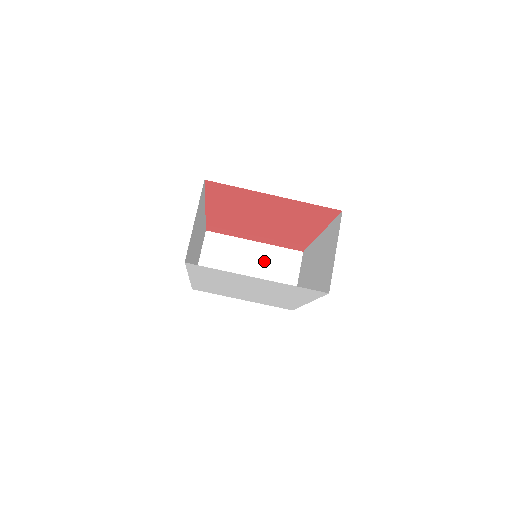
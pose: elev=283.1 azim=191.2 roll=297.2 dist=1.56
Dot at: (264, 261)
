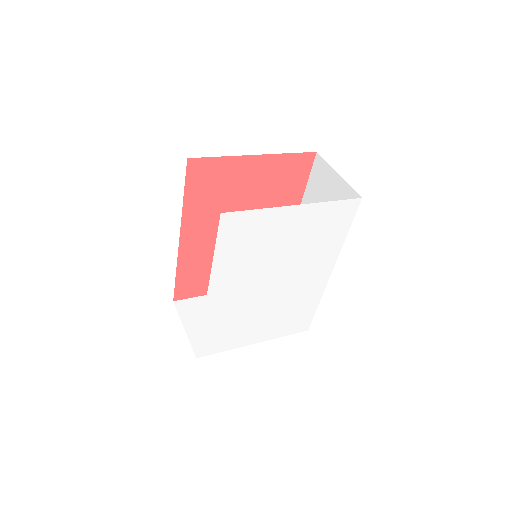
Dot at: occluded
